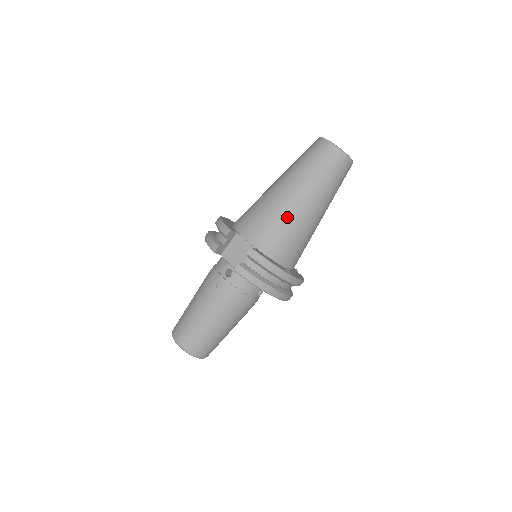
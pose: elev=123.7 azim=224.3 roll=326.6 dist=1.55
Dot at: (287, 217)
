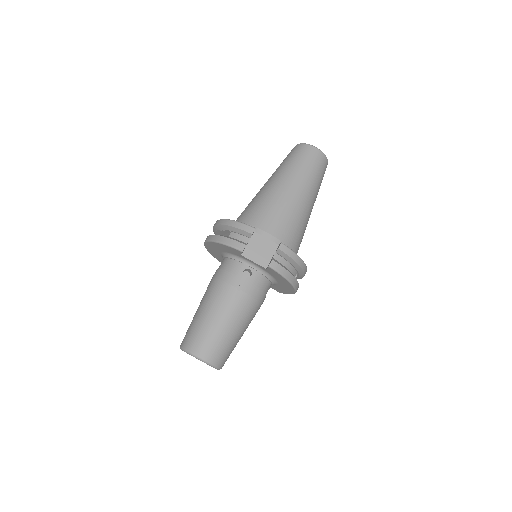
Dot at: (296, 213)
